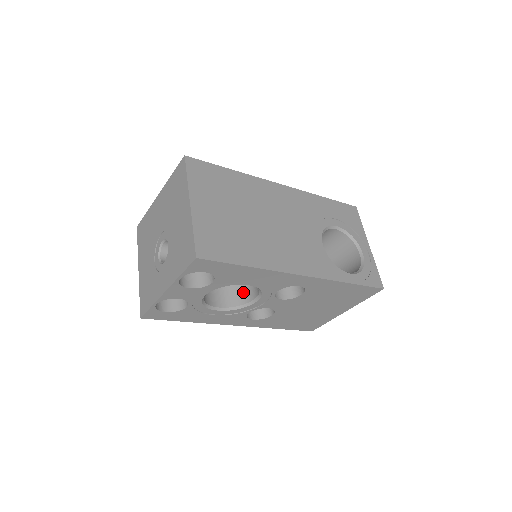
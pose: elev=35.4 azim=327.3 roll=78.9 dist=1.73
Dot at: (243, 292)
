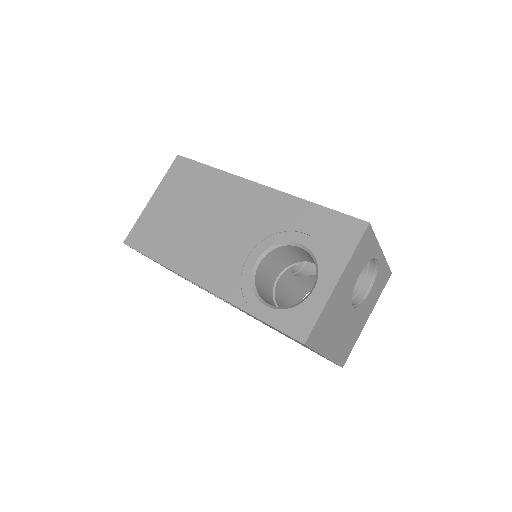
Dot at: occluded
